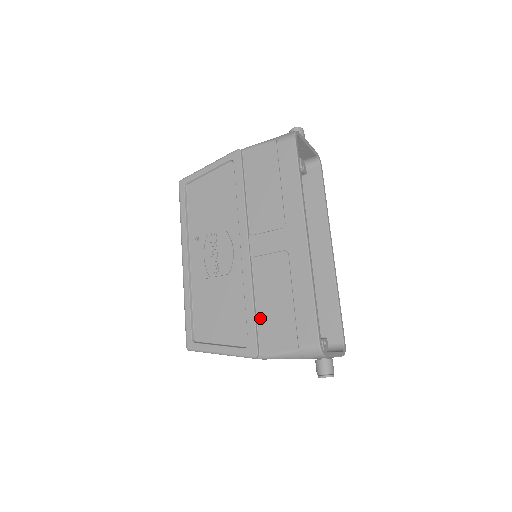
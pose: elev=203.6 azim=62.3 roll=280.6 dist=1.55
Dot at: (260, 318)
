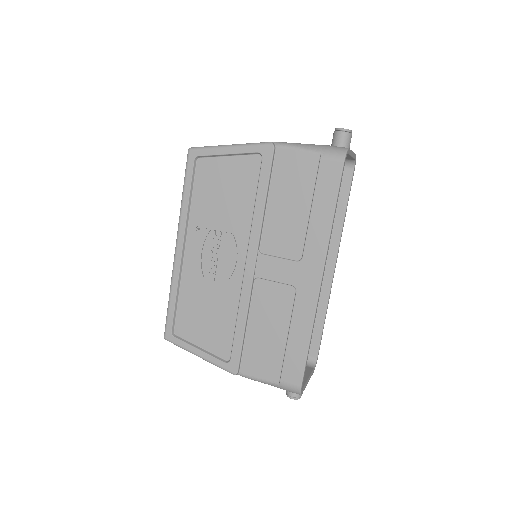
Dot at: (248, 340)
